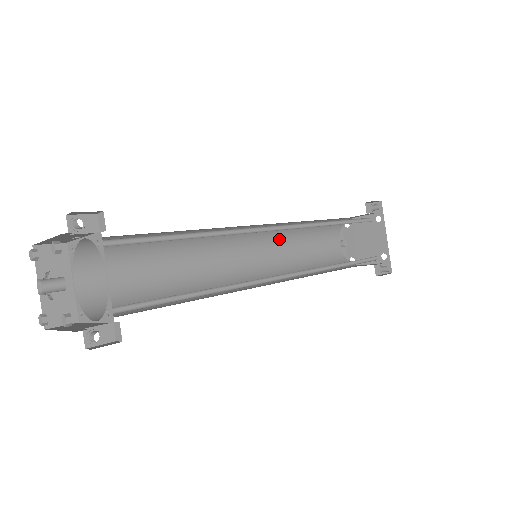
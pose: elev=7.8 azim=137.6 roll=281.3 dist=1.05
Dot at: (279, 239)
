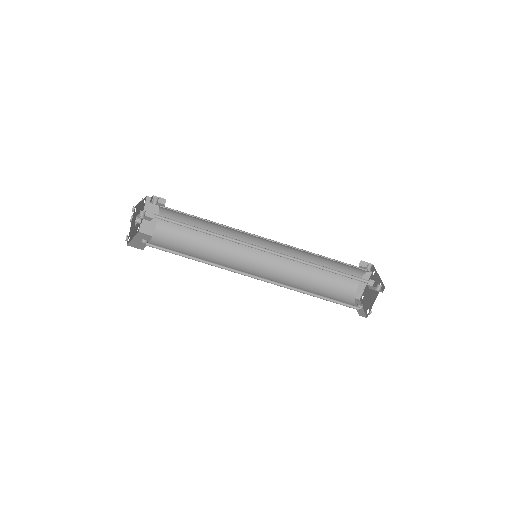
Dot at: (289, 279)
